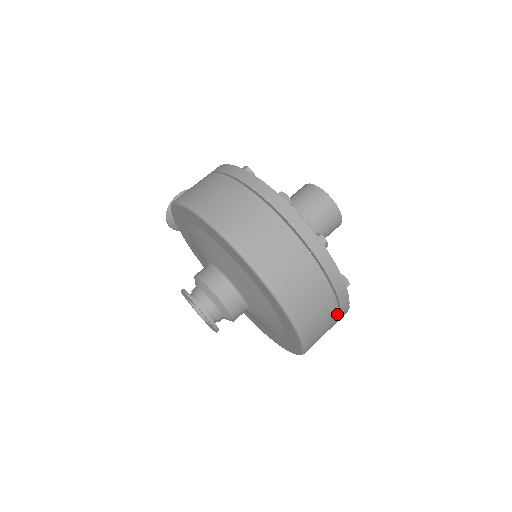
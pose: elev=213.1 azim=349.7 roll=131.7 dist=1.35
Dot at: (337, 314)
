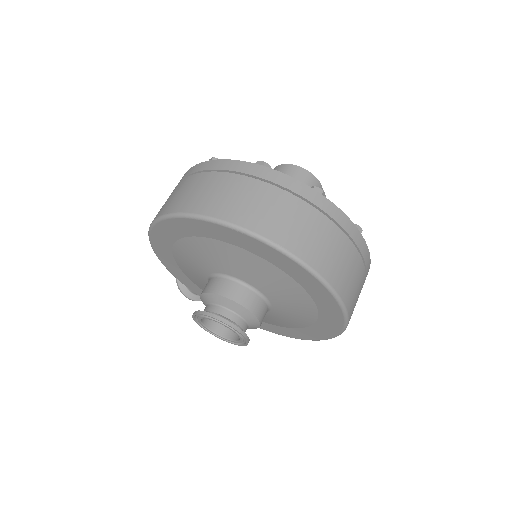
Dot at: (337, 229)
